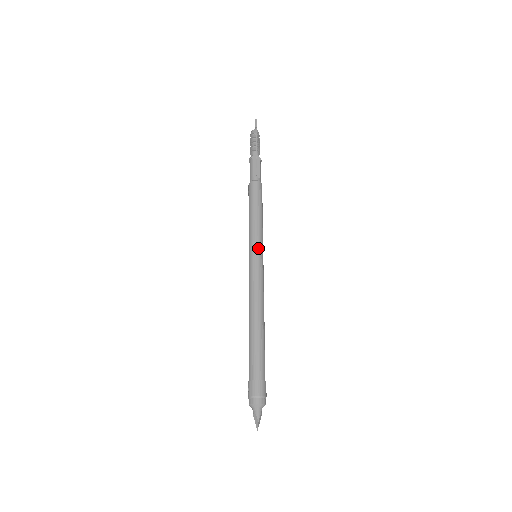
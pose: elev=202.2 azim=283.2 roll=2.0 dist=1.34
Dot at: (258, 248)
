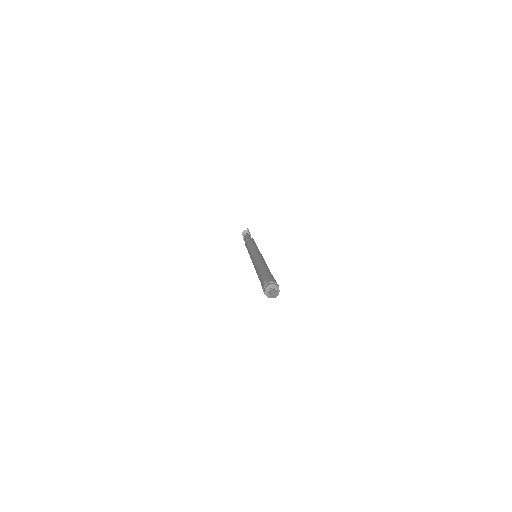
Dot at: occluded
